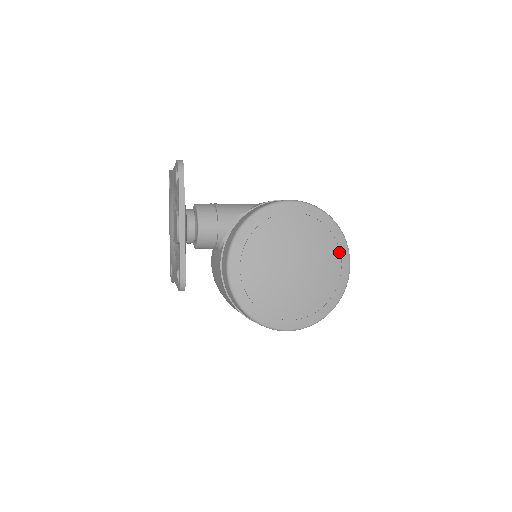
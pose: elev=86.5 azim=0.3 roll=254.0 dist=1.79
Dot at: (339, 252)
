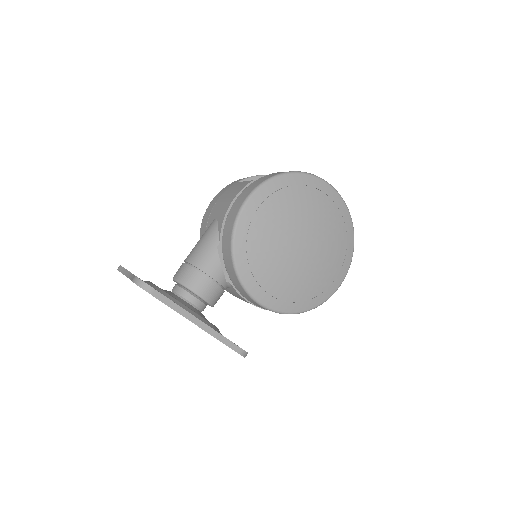
Dot at: (319, 191)
